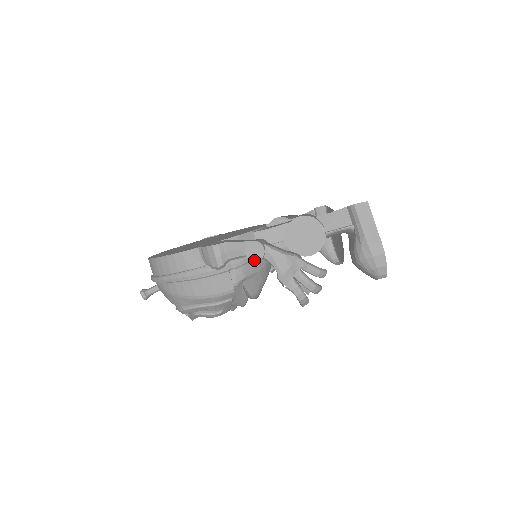
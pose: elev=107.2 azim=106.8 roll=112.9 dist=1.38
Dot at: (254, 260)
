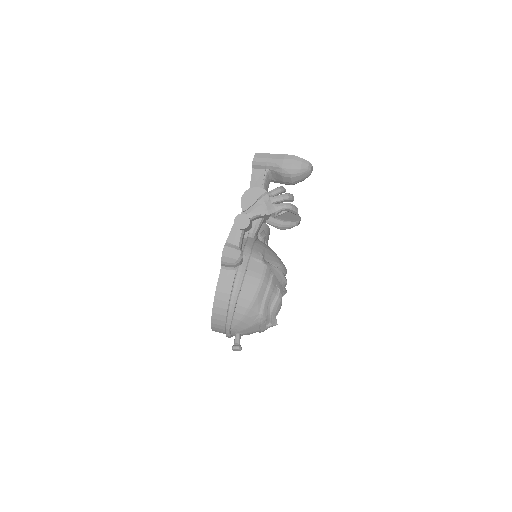
Dot at: (248, 225)
